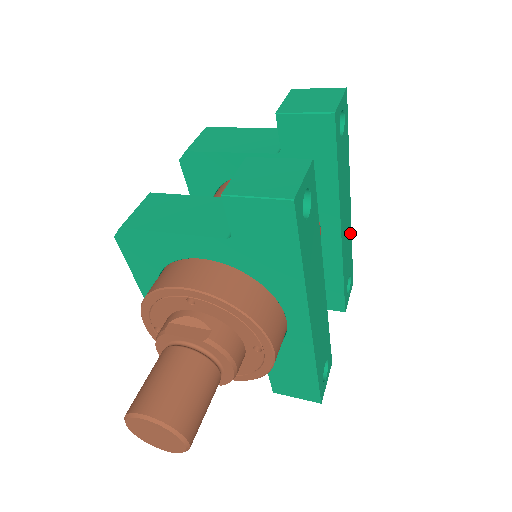
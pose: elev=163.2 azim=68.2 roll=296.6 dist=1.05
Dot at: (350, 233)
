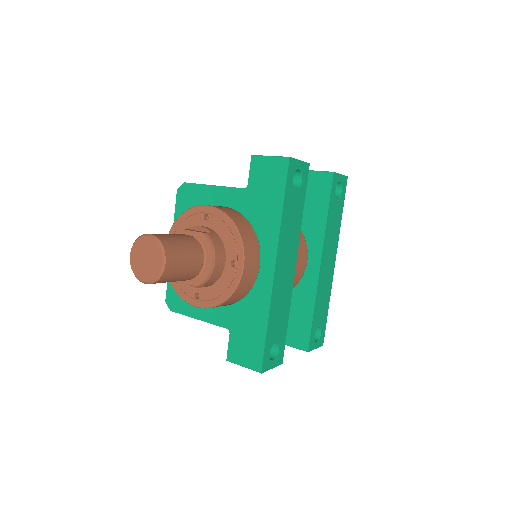
Dot at: (329, 289)
